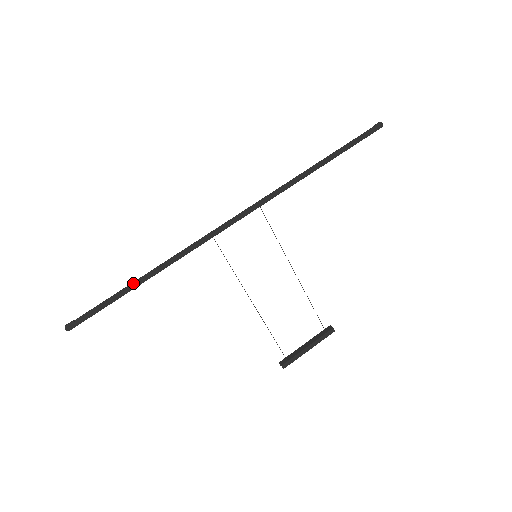
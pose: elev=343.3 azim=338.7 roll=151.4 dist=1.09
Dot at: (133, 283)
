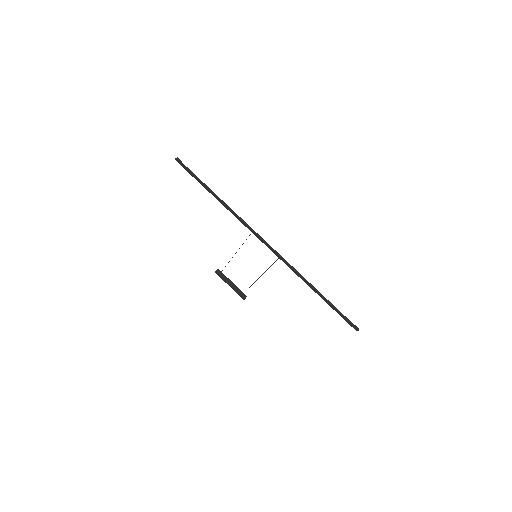
Dot at: (211, 191)
